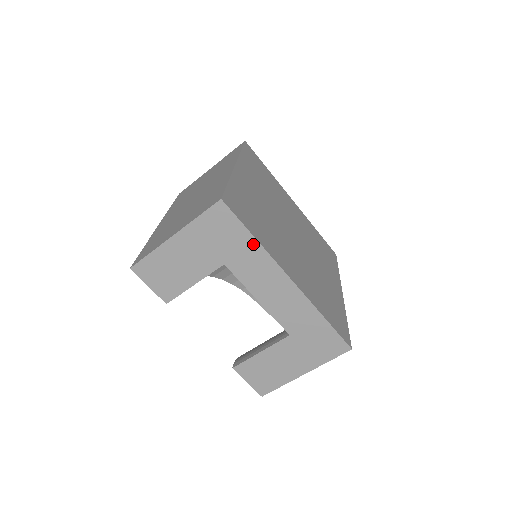
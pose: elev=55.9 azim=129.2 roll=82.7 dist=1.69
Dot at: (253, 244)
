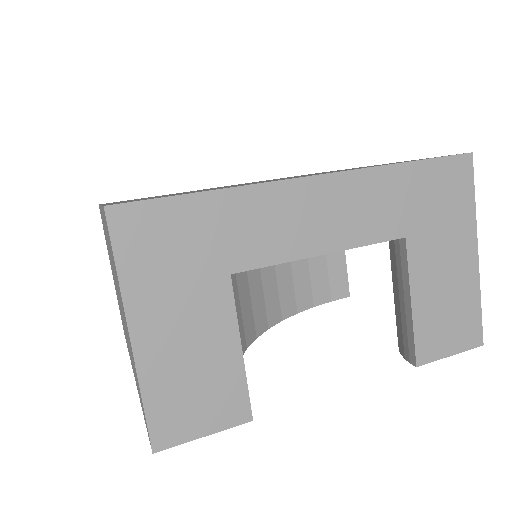
Dot at: (219, 201)
